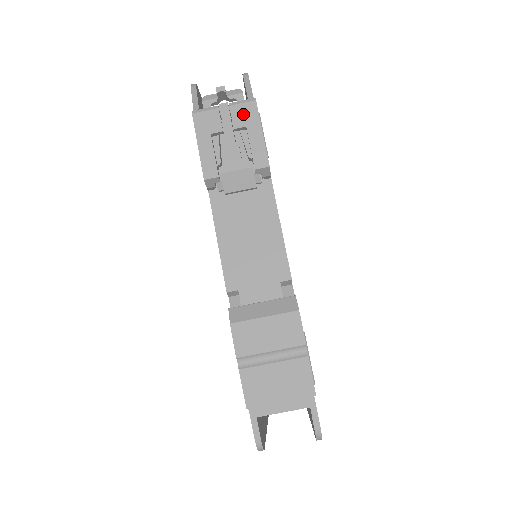
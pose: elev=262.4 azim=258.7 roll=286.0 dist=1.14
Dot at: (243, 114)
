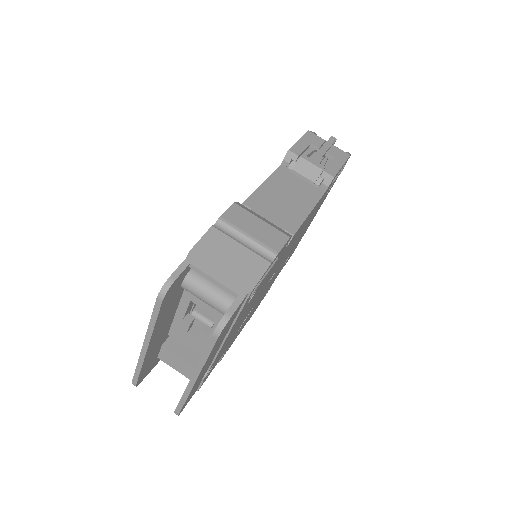
Dot at: (338, 152)
